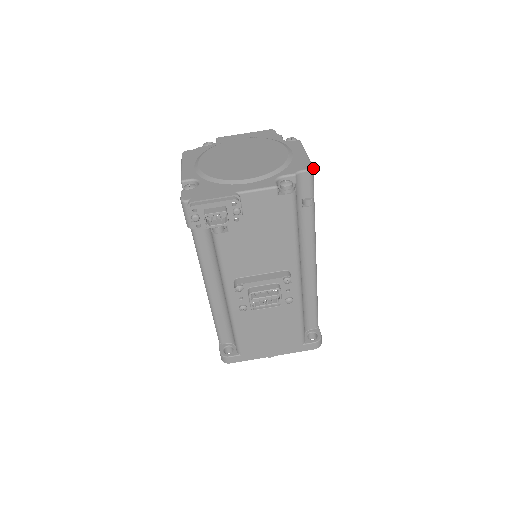
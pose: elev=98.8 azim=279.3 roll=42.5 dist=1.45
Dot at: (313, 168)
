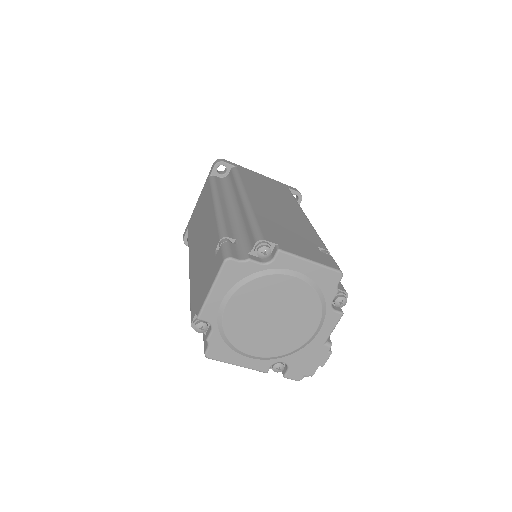
Dot at: (340, 271)
